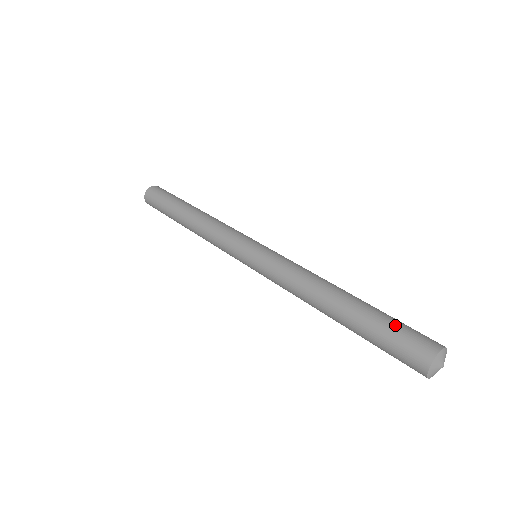
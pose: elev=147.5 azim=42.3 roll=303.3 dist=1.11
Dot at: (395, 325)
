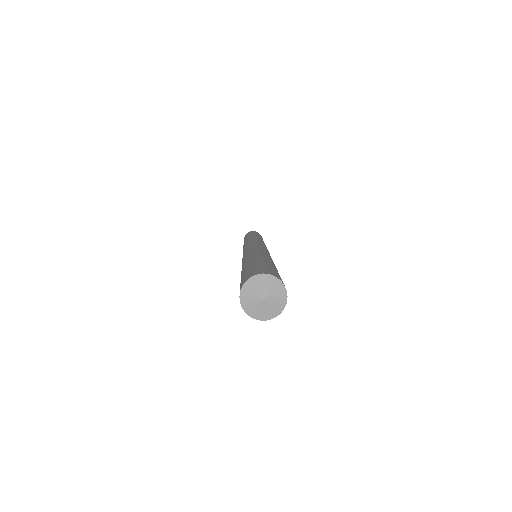
Dot at: (252, 266)
